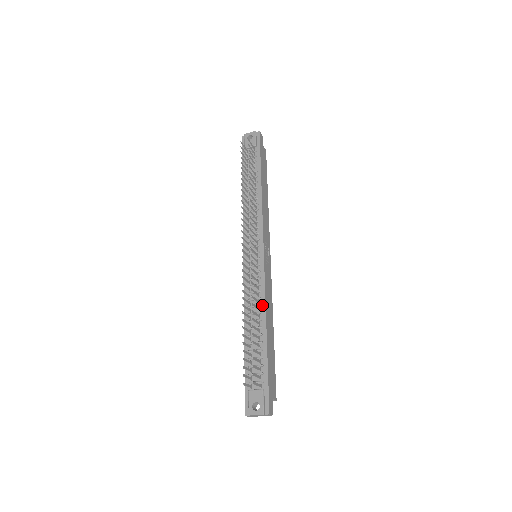
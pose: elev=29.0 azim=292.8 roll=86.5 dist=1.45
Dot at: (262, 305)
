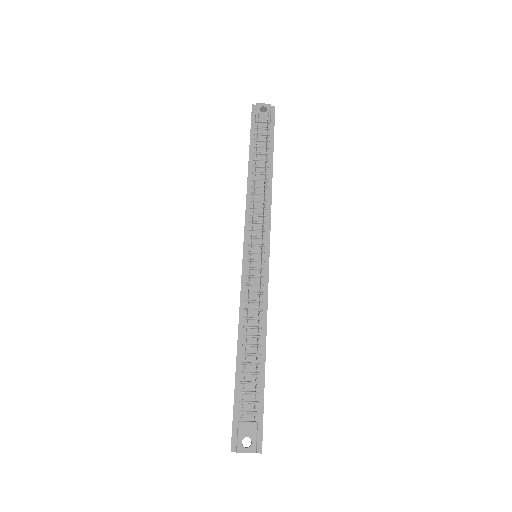
Dot at: (263, 319)
